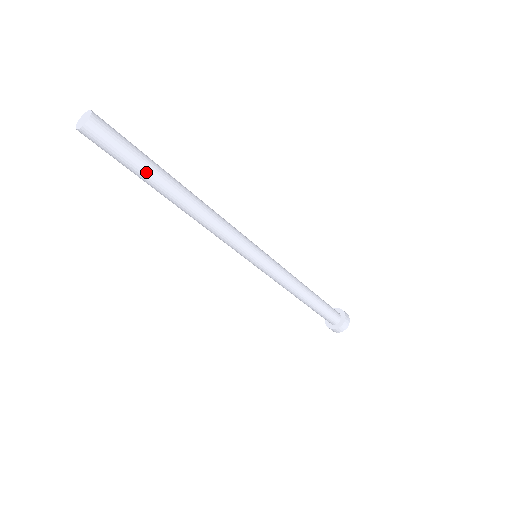
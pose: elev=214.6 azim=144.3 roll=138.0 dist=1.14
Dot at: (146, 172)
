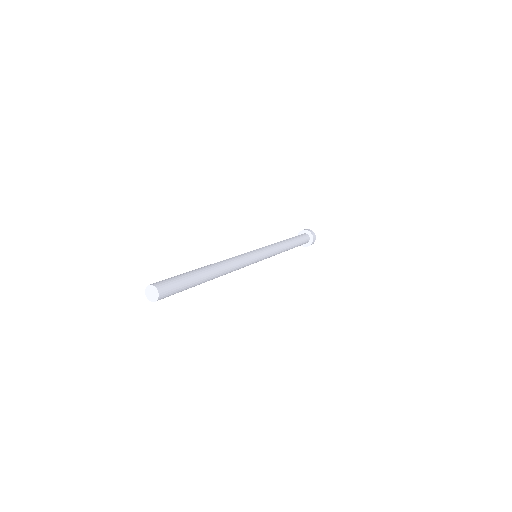
Dot at: (193, 286)
